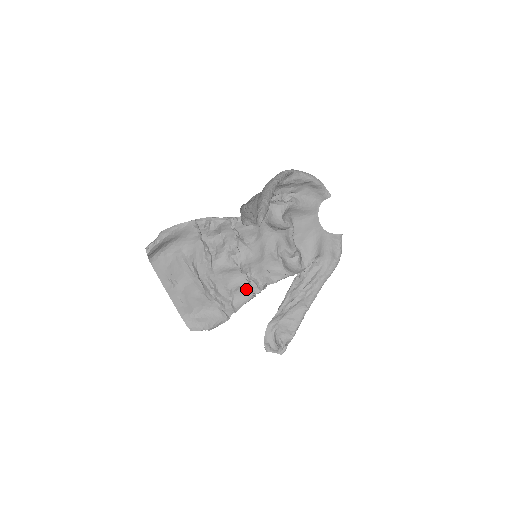
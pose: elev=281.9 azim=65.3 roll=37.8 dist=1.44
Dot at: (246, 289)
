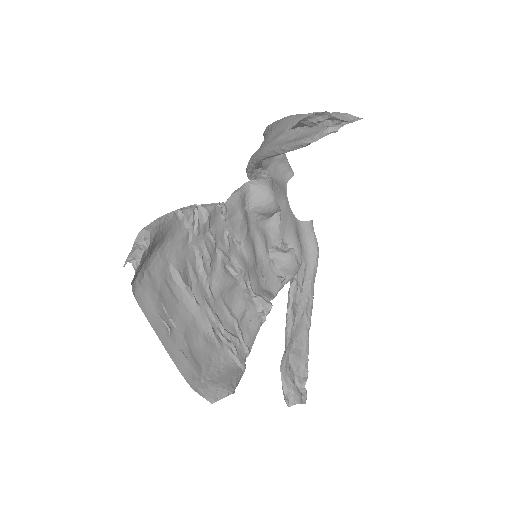
Dot at: (253, 312)
